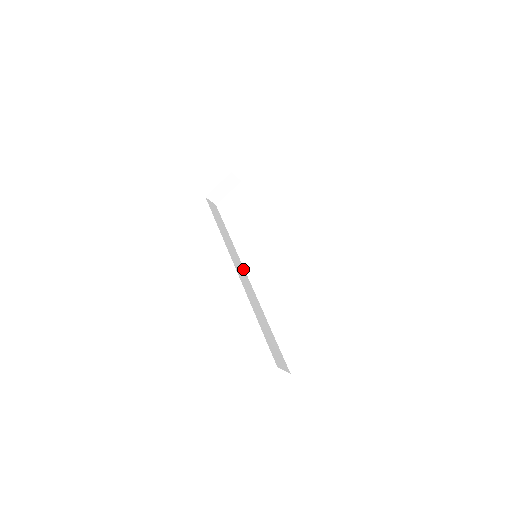
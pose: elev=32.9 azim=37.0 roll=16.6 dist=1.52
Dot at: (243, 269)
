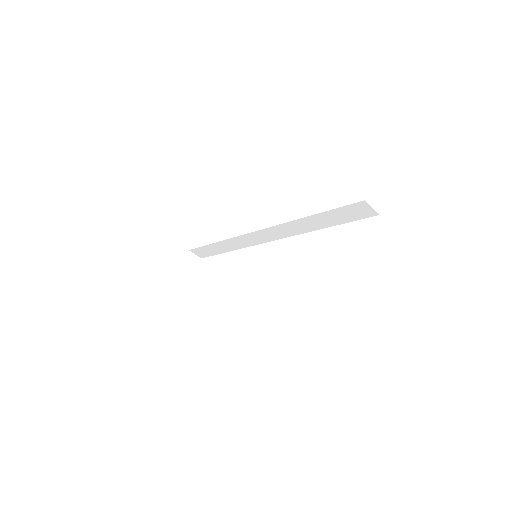
Dot at: occluded
